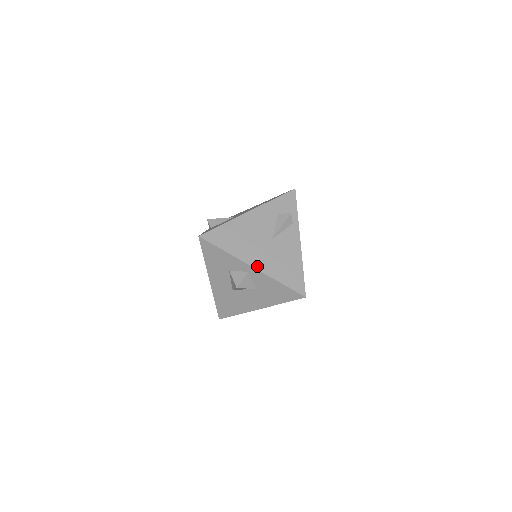
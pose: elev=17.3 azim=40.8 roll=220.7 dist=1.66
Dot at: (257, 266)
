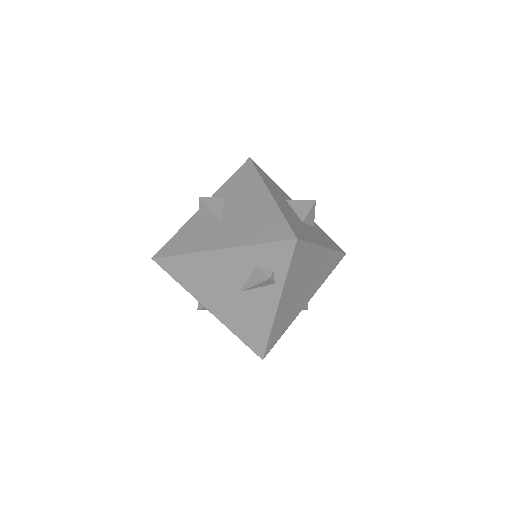
Dot at: (214, 312)
